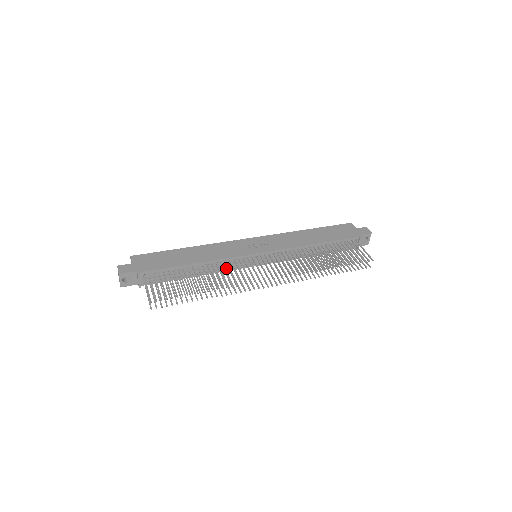
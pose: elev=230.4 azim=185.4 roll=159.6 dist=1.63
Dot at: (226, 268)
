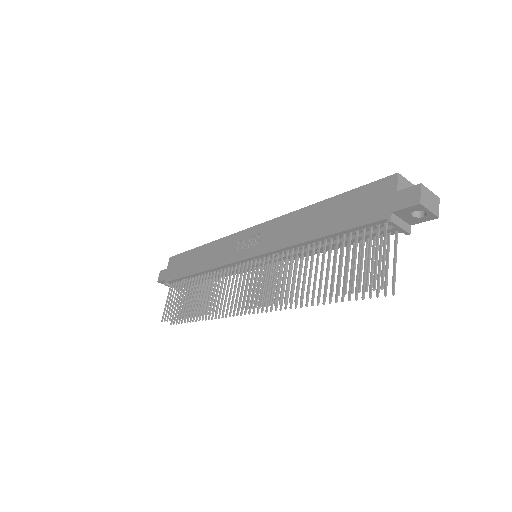
Dot at: occluded
